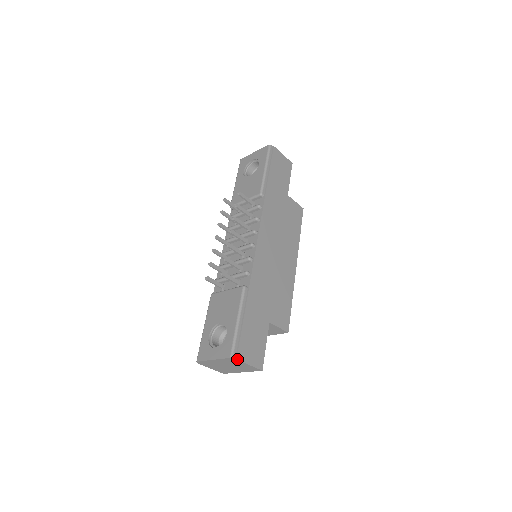
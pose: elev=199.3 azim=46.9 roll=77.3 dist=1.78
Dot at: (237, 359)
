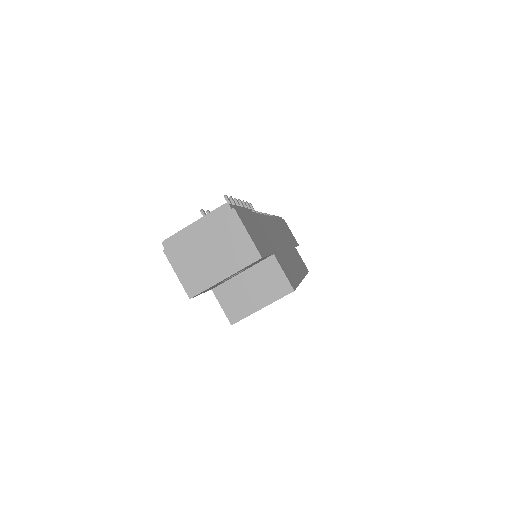
Dot at: (234, 209)
